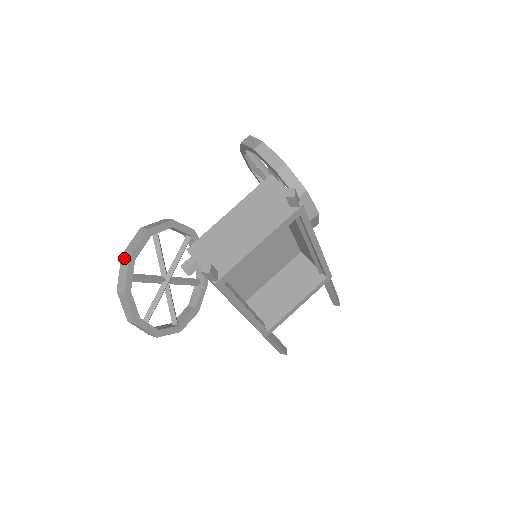
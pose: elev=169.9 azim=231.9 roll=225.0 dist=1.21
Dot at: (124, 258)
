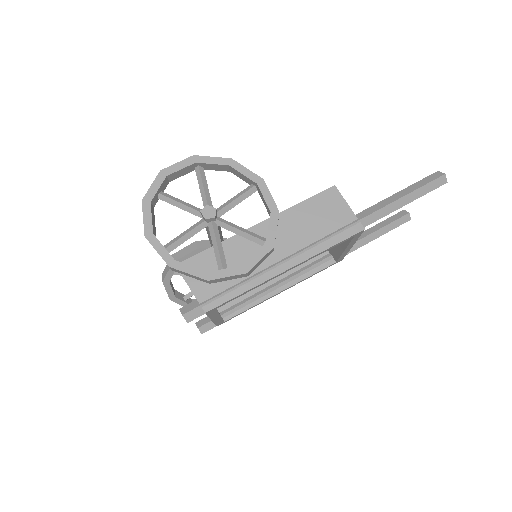
Dot at: occluded
